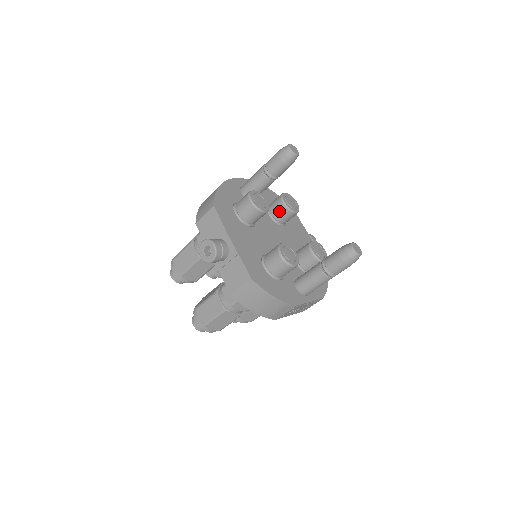
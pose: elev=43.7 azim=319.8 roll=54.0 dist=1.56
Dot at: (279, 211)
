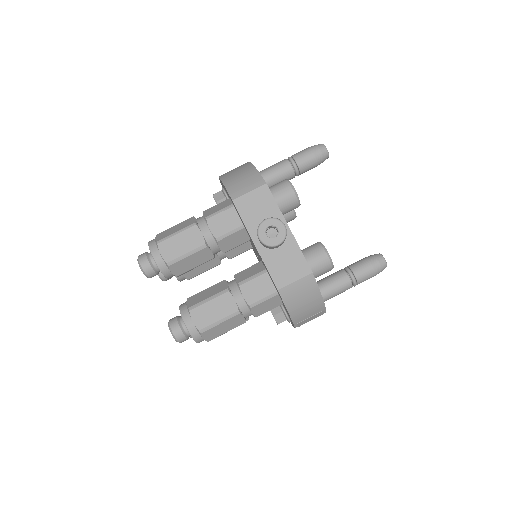
Dot at: occluded
